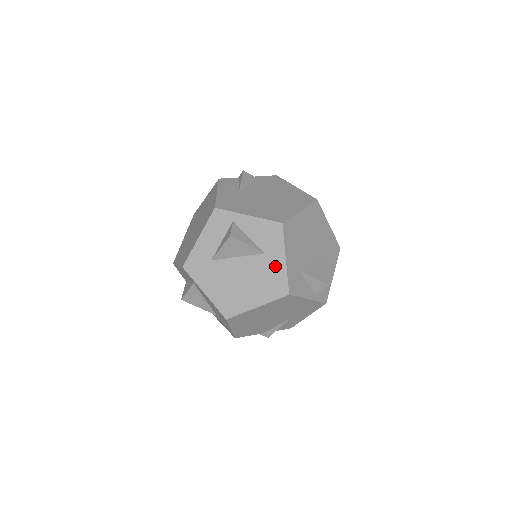
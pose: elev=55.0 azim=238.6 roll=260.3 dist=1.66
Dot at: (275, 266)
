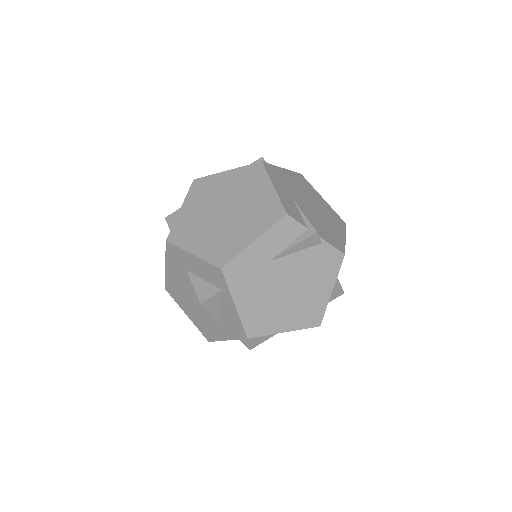
Dot at: (217, 331)
